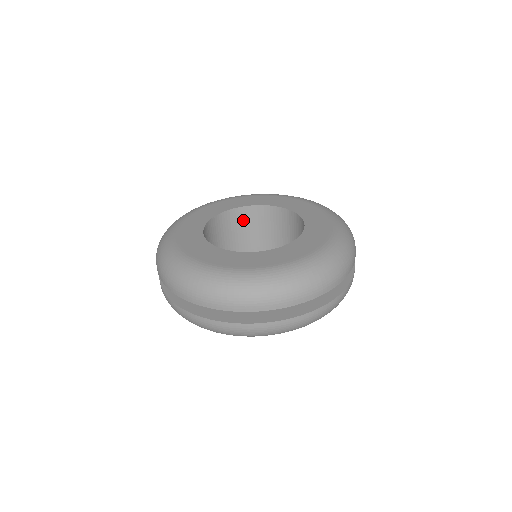
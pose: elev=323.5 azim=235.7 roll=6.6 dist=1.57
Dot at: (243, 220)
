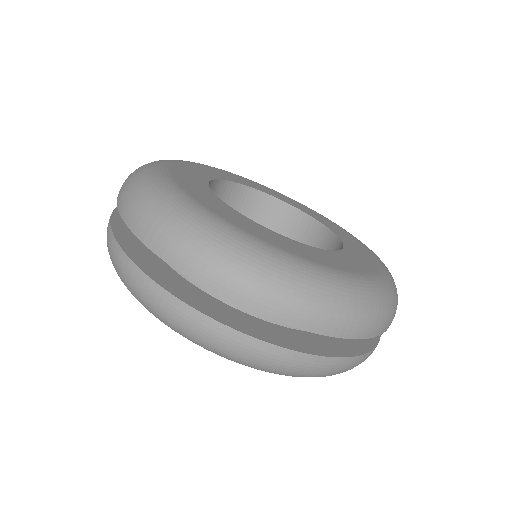
Dot at: occluded
